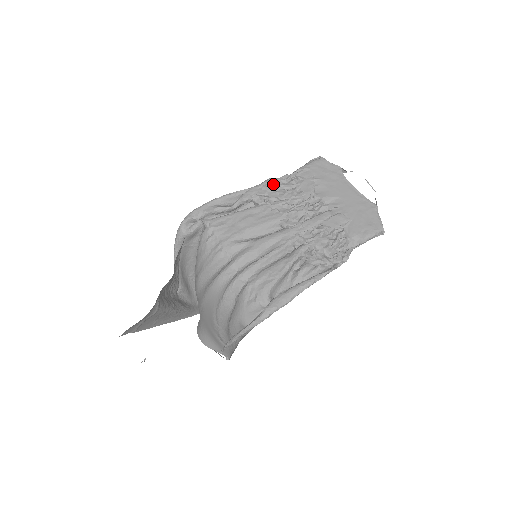
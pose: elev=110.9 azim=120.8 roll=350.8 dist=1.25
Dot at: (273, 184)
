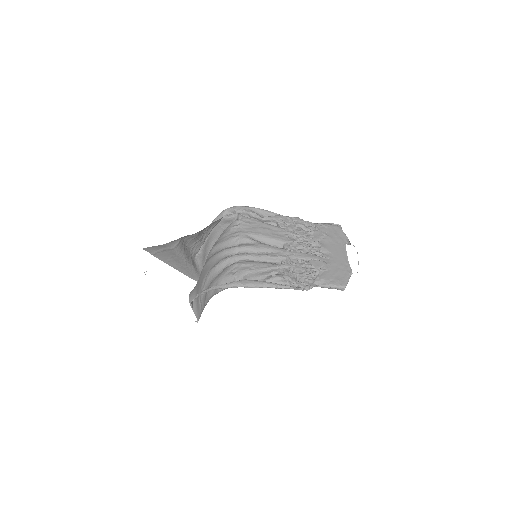
Dot at: (298, 221)
